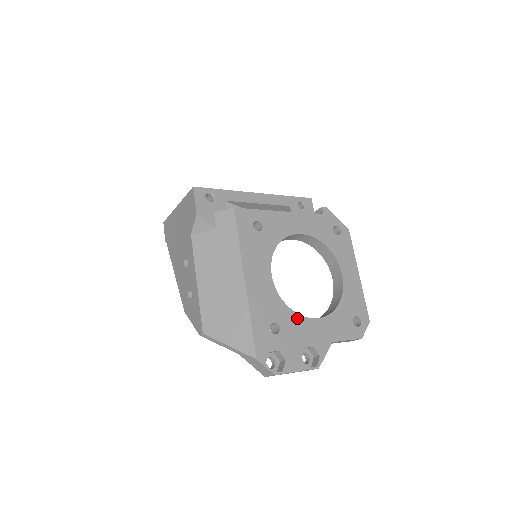
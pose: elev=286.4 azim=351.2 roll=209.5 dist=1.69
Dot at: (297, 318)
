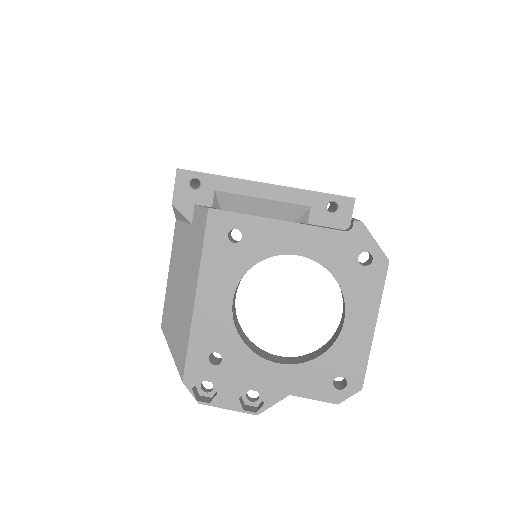
Dot at: (250, 356)
